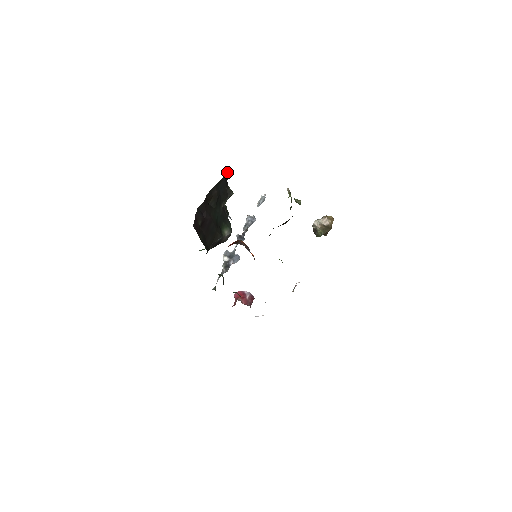
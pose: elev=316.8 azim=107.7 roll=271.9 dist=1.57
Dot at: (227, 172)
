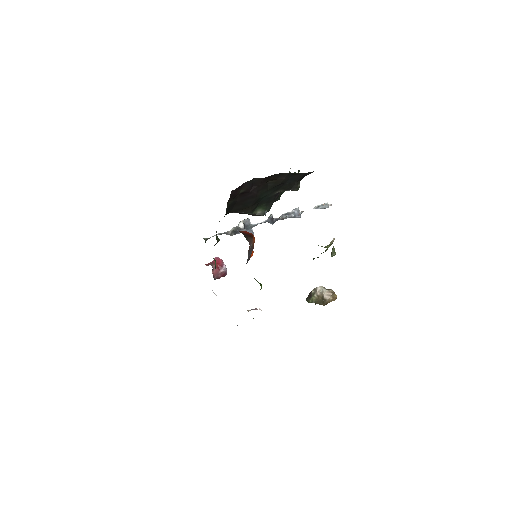
Dot at: occluded
